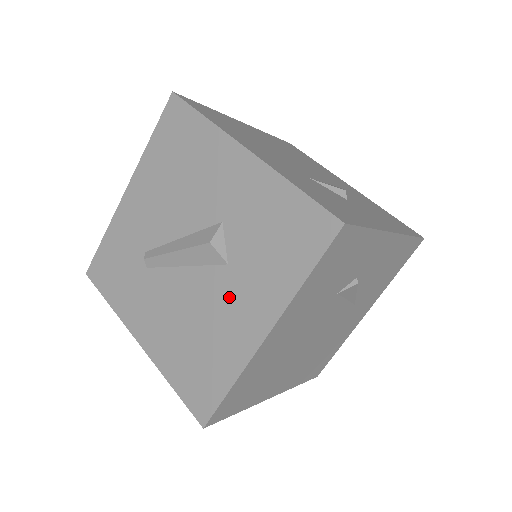
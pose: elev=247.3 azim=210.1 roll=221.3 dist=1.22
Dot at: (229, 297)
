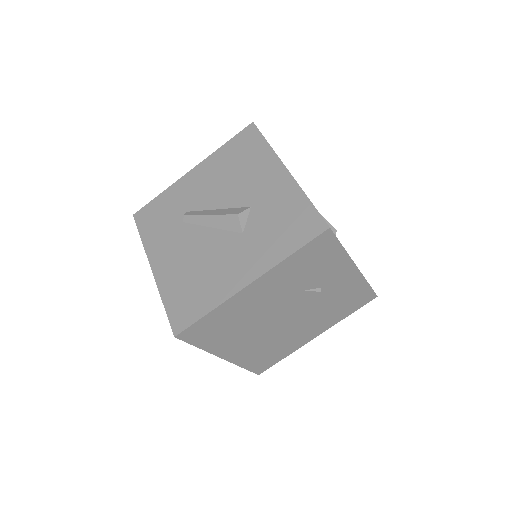
Dot at: (234, 254)
